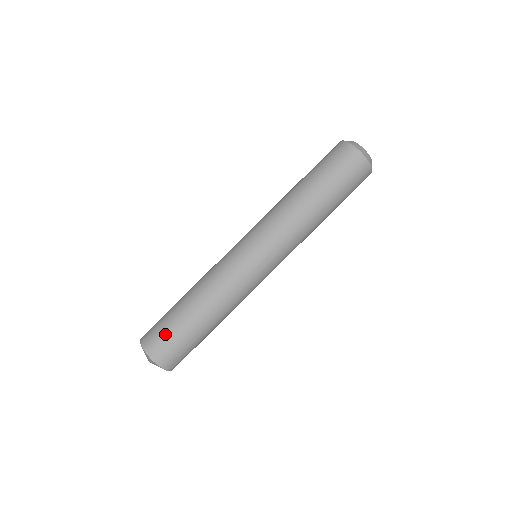
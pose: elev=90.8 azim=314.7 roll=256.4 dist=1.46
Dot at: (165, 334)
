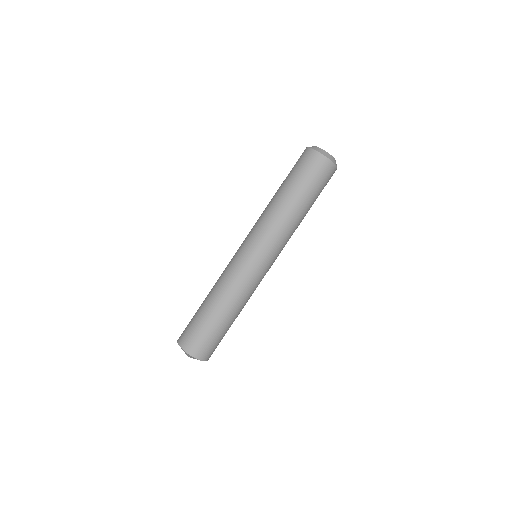
Dot at: (193, 331)
